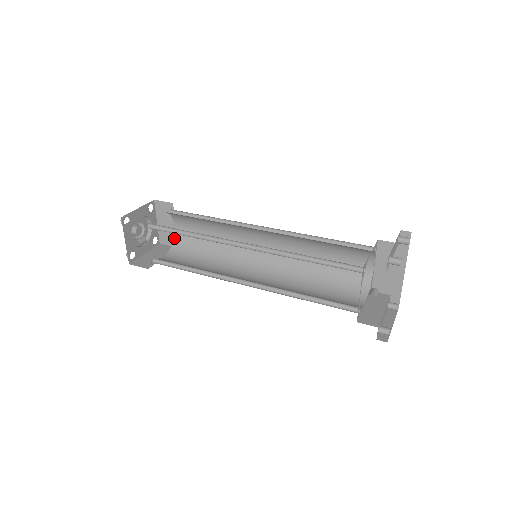
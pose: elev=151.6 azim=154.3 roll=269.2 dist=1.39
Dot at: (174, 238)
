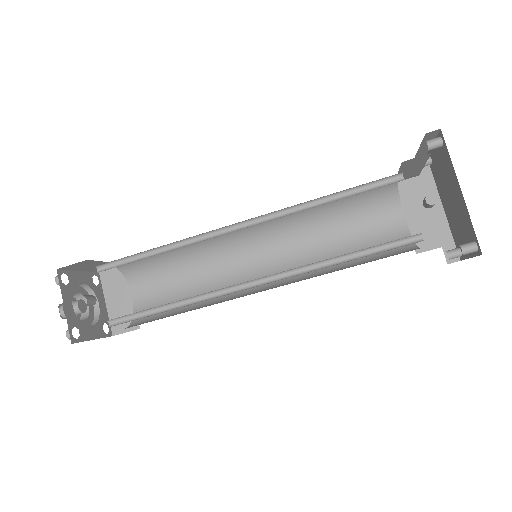
Dot at: (133, 311)
